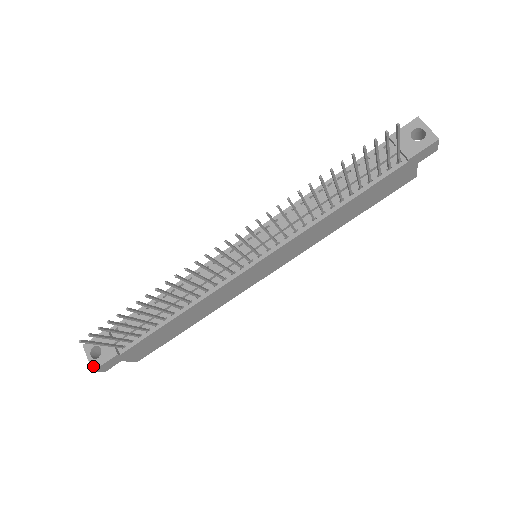
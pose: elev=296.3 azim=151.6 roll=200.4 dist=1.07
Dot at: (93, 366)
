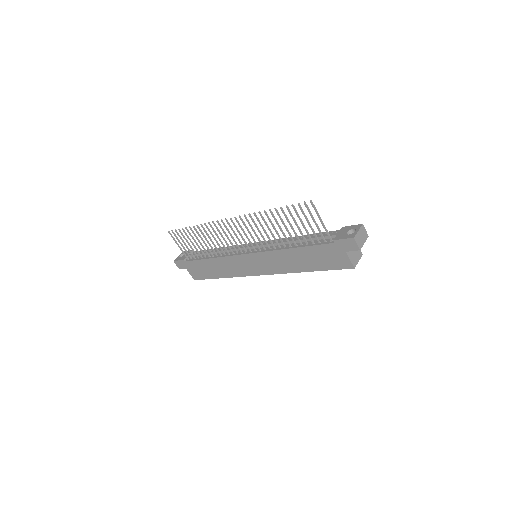
Dot at: (176, 259)
